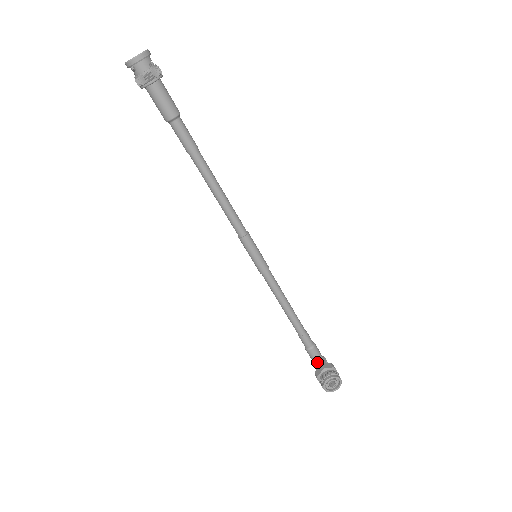
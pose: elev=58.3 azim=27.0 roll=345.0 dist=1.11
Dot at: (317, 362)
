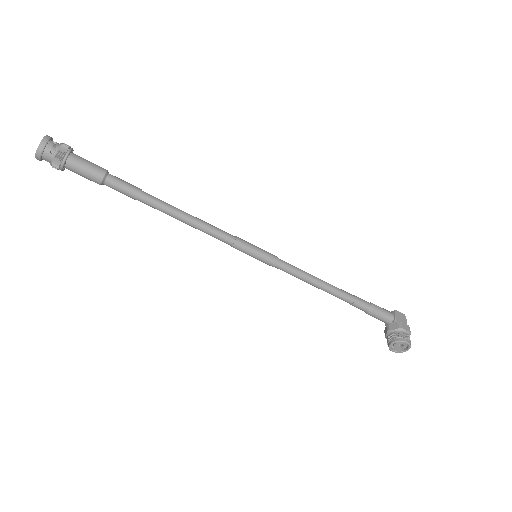
Dot at: (384, 321)
